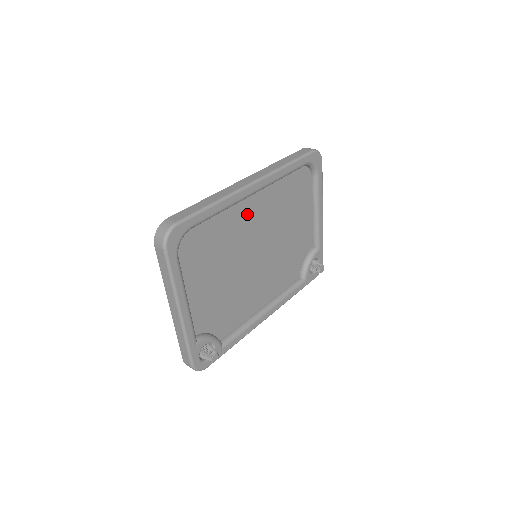
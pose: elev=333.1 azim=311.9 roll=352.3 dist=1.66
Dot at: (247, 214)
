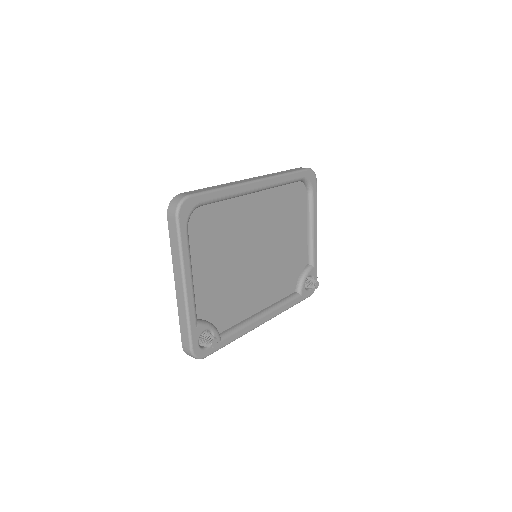
Dot at: (250, 211)
